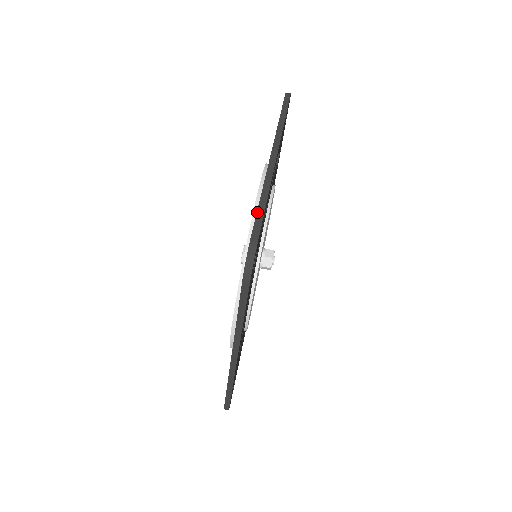
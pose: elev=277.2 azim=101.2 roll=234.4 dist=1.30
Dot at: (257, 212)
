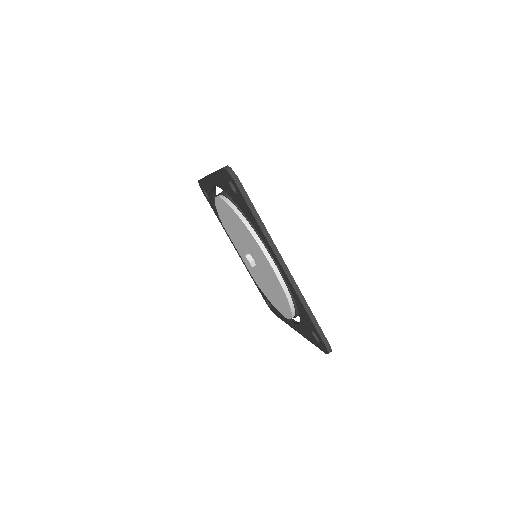
Dot at: (218, 170)
